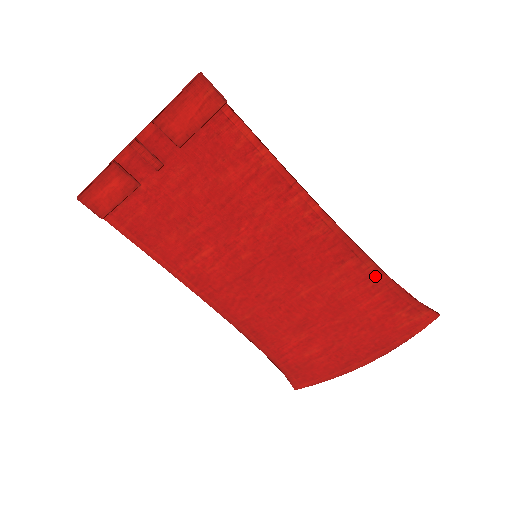
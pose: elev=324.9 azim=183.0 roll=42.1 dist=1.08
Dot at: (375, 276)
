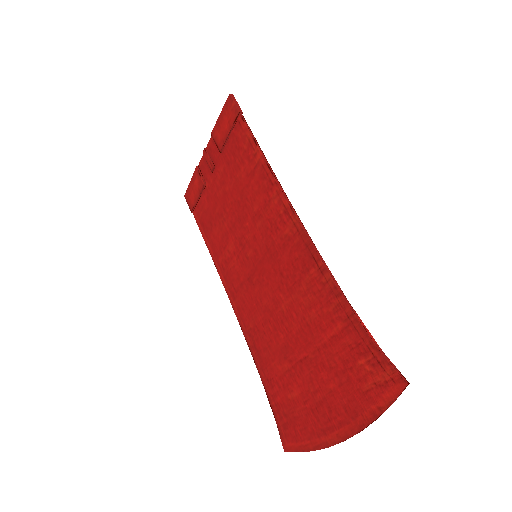
Dot at: (335, 297)
